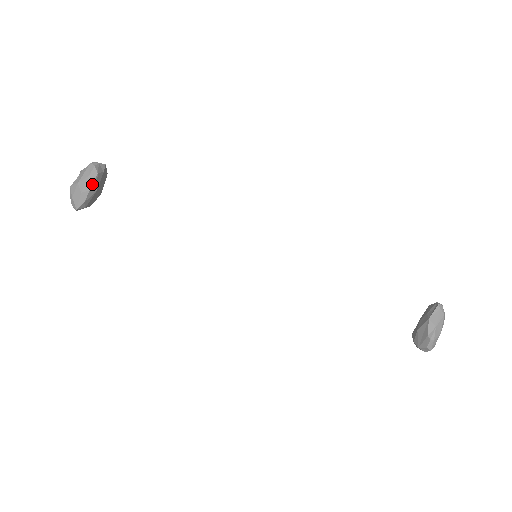
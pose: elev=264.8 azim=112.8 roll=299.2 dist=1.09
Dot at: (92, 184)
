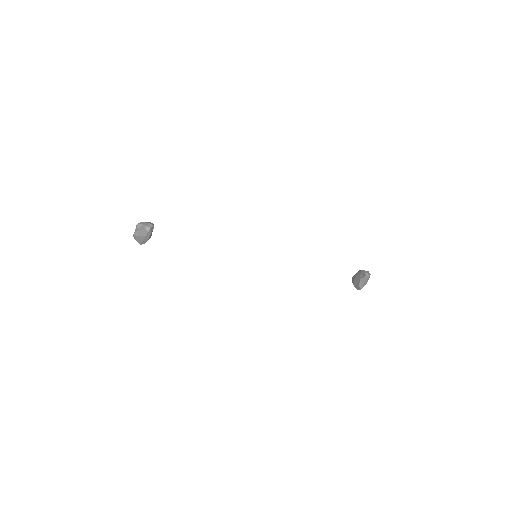
Dot at: (149, 238)
